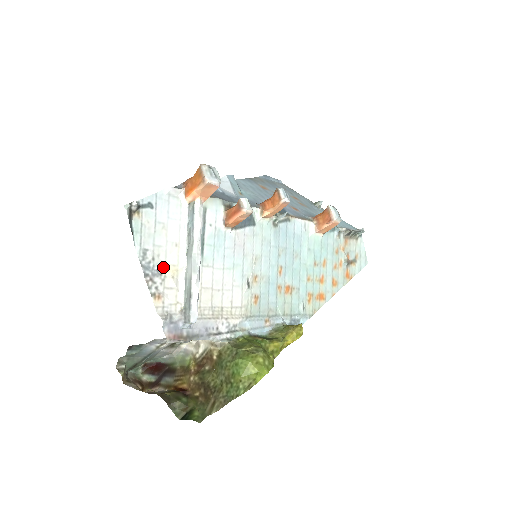
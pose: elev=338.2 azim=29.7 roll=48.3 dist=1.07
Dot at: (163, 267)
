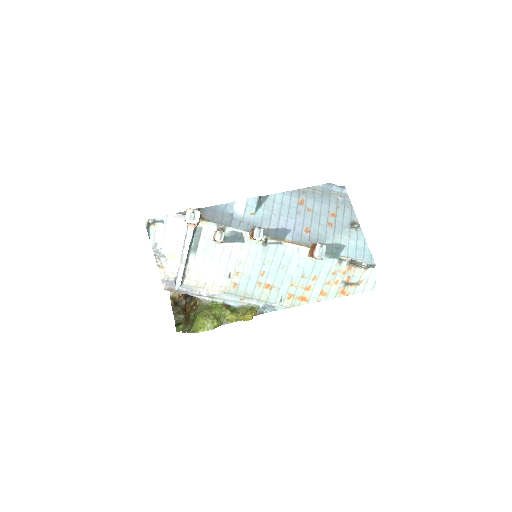
Dot at: (167, 254)
